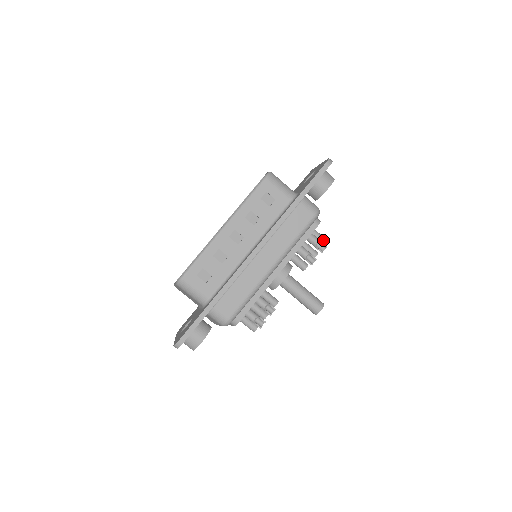
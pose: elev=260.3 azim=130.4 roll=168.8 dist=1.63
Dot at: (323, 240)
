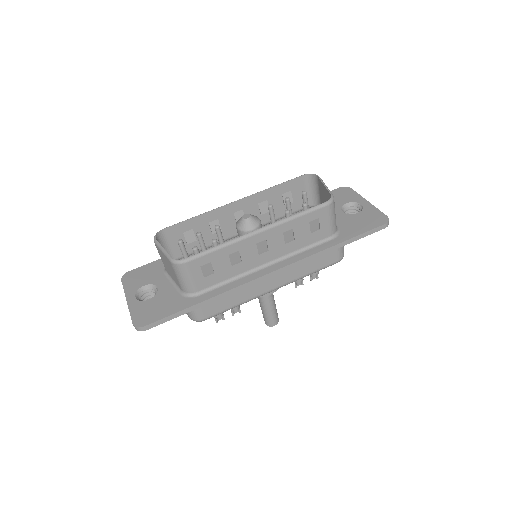
Dot at: occluded
